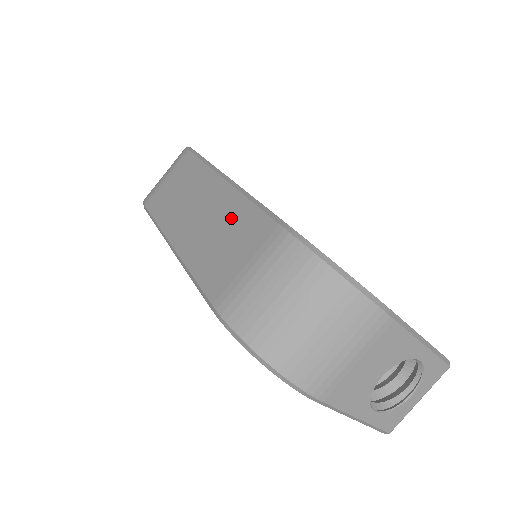
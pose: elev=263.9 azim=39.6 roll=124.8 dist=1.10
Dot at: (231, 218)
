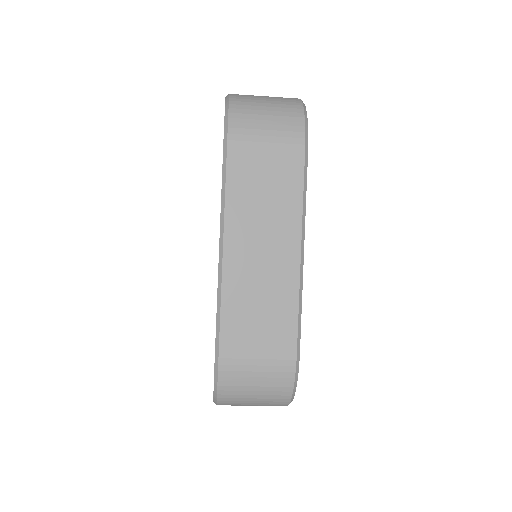
Dot at: (278, 298)
